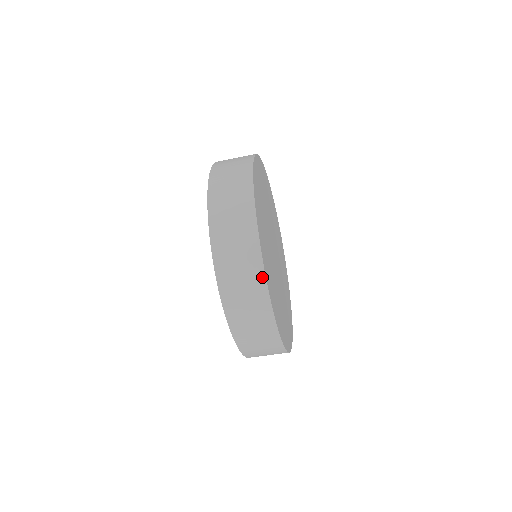
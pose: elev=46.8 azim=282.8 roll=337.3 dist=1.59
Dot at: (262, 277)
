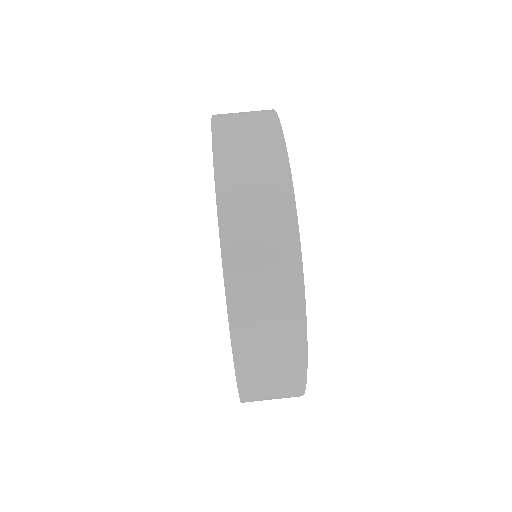
Dot at: (295, 244)
